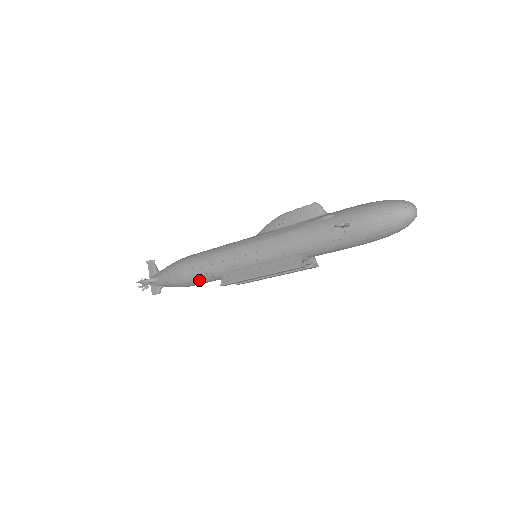
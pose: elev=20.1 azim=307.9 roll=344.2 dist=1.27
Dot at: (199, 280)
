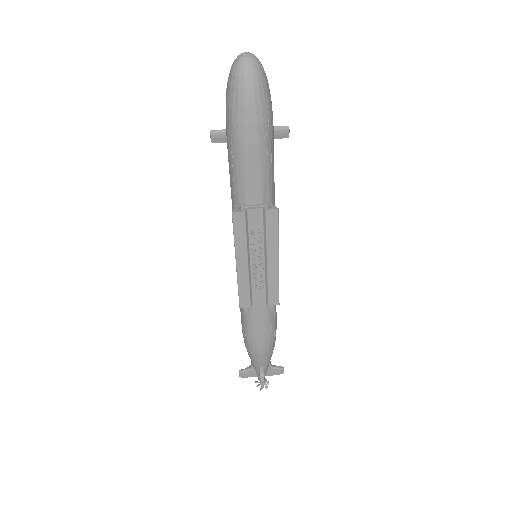
Dot at: (249, 326)
